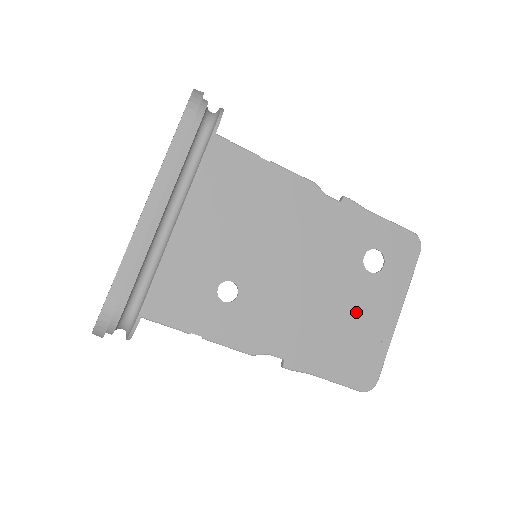
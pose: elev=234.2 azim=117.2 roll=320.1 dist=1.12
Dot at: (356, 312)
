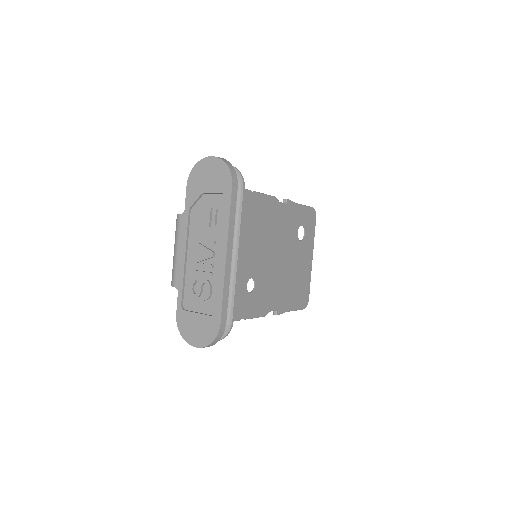
Dot at: (298, 267)
